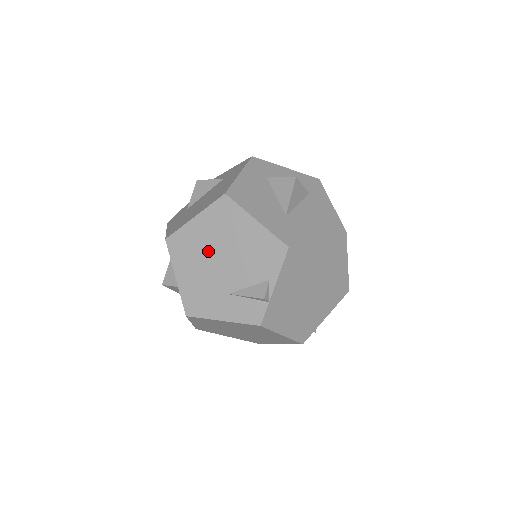
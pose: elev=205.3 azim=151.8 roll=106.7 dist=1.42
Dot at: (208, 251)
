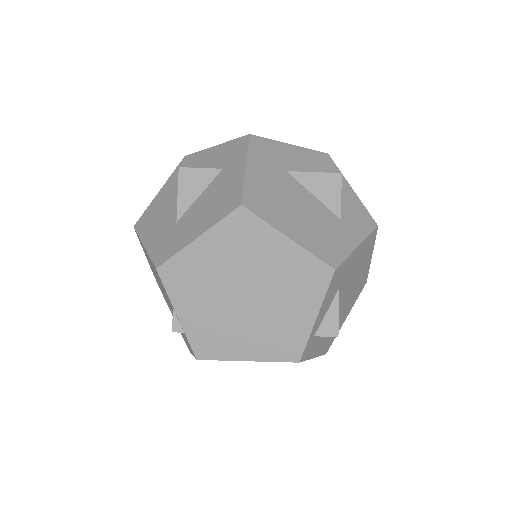
Dot at: (160, 286)
